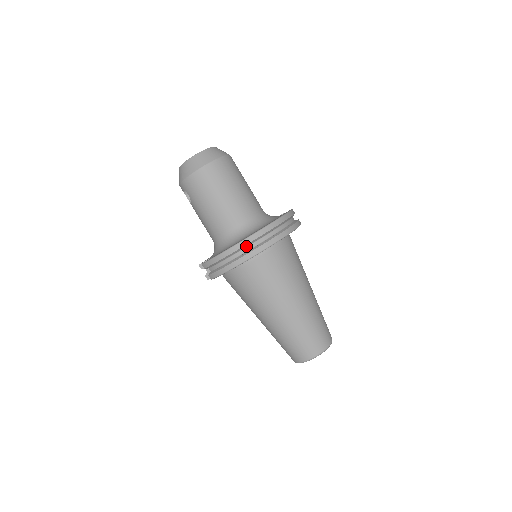
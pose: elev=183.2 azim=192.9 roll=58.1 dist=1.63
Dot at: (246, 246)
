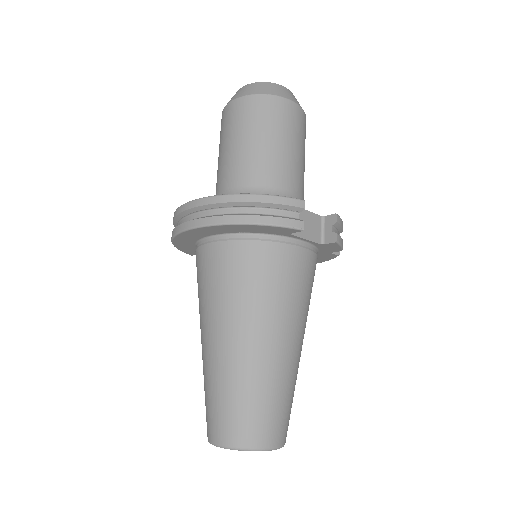
Dot at: (181, 218)
